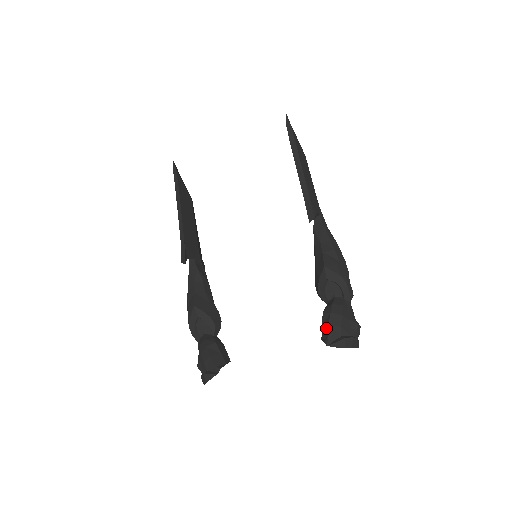
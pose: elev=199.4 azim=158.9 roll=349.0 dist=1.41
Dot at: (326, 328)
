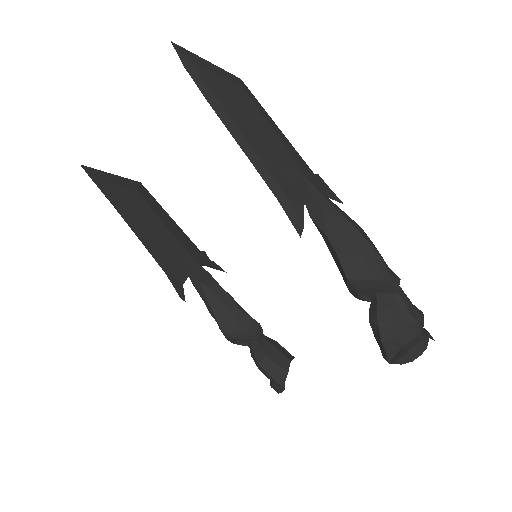
Dot at: (380, 343)
